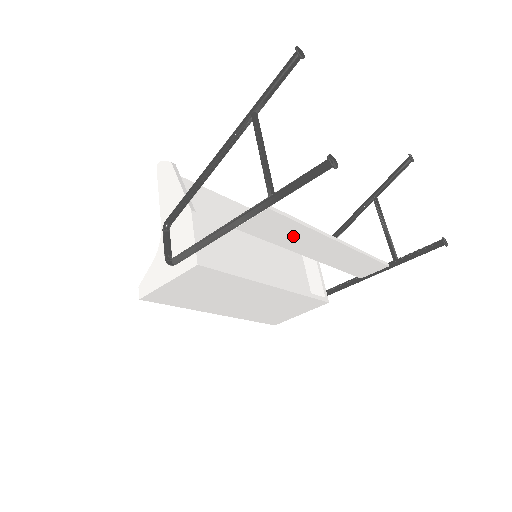
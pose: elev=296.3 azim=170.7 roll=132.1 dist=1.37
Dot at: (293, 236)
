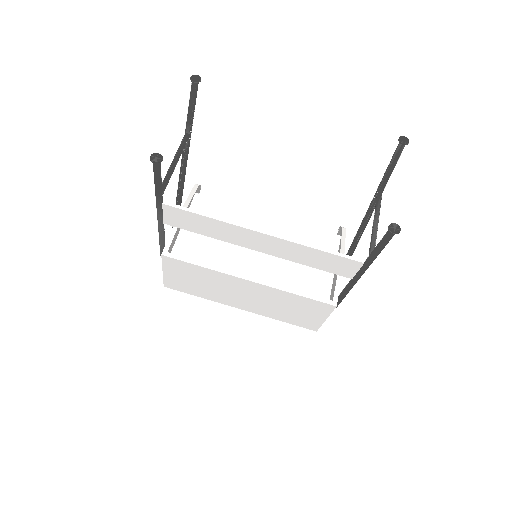
Dot at: (214, 228)
